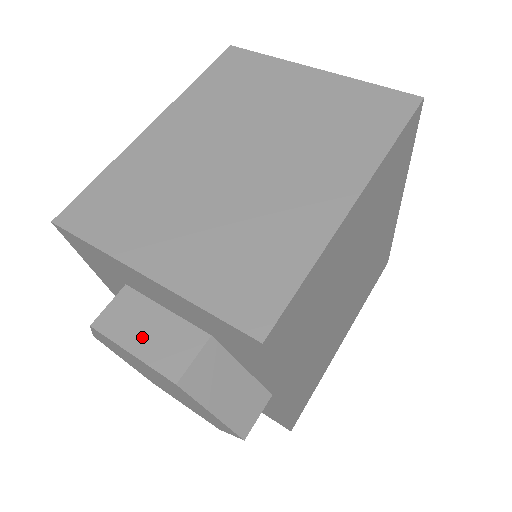
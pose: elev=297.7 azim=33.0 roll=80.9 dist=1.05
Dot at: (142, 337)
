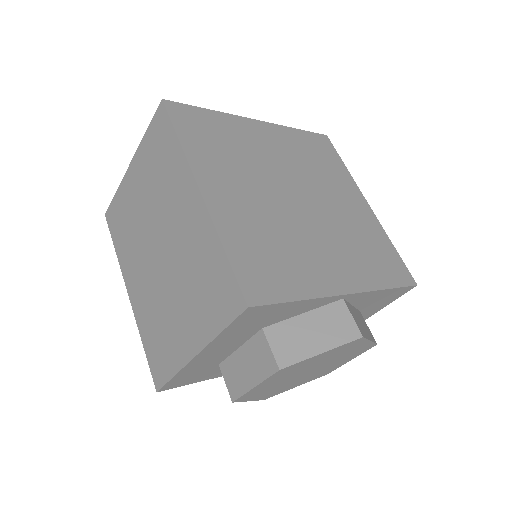
Dot at: (248, 374)
